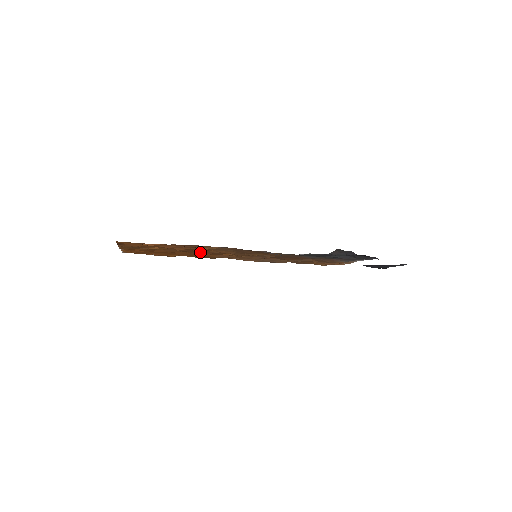
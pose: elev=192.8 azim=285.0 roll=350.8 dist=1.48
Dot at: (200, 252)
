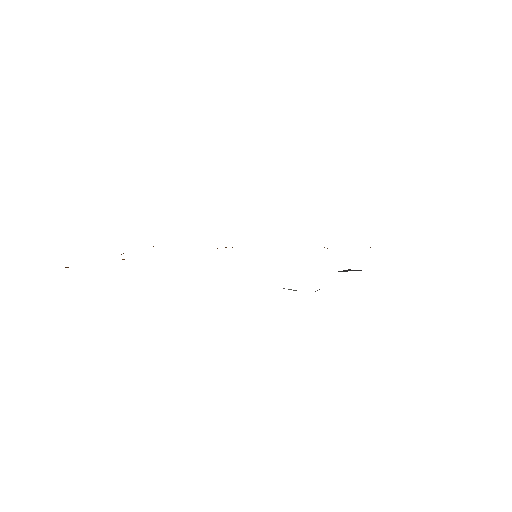
Dot at: occluded
